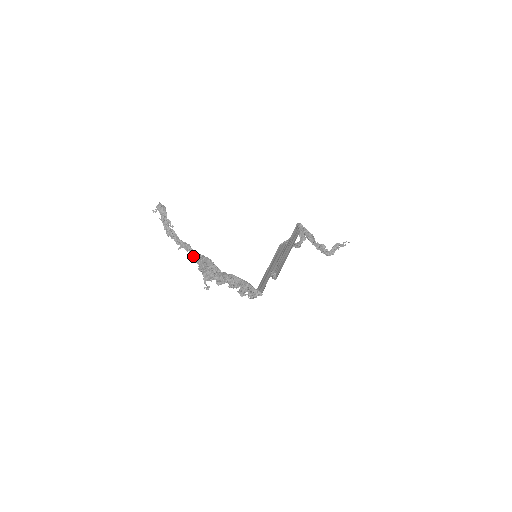
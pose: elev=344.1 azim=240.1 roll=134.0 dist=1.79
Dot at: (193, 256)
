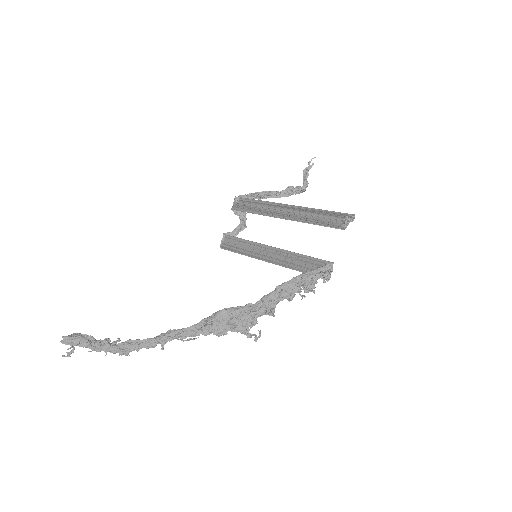
Dot at: (190, 335)
